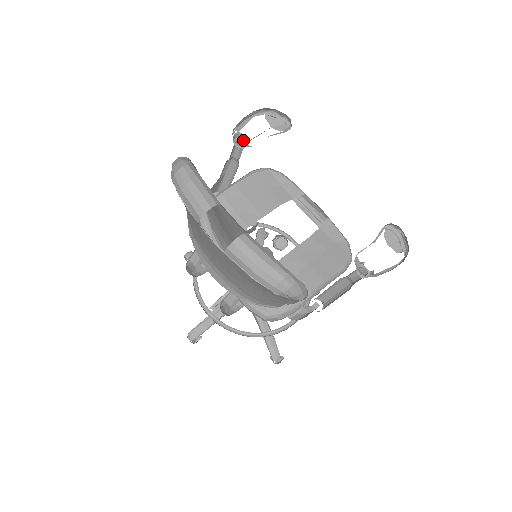
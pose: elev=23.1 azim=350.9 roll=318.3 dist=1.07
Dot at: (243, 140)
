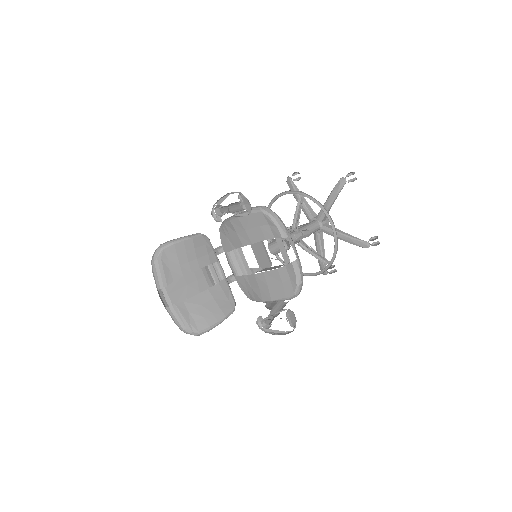
Dot at: occluded
